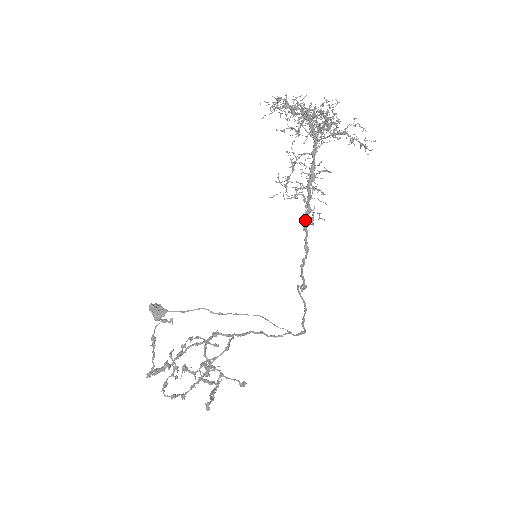
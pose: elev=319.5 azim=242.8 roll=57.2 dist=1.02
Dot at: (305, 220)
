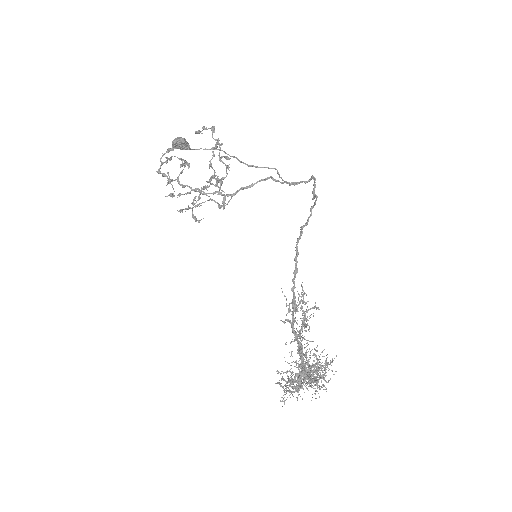
Dot at: (293, 297)
